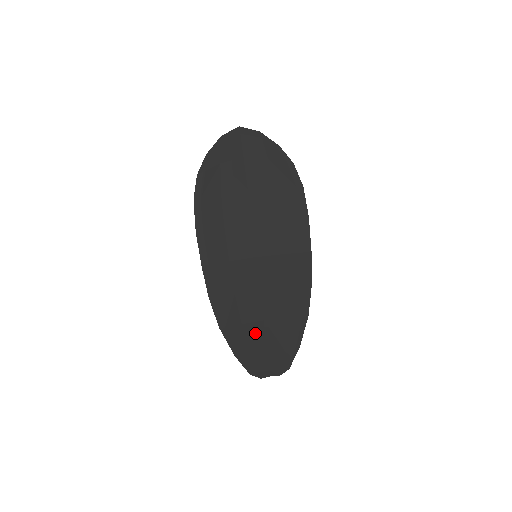
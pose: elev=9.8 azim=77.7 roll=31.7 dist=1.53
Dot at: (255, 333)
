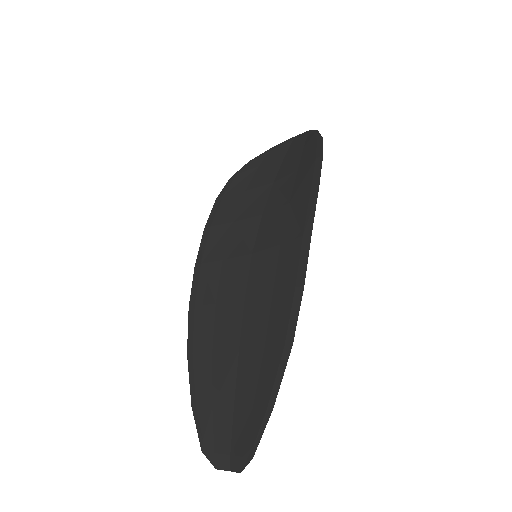
Dot at: (224, 372)
